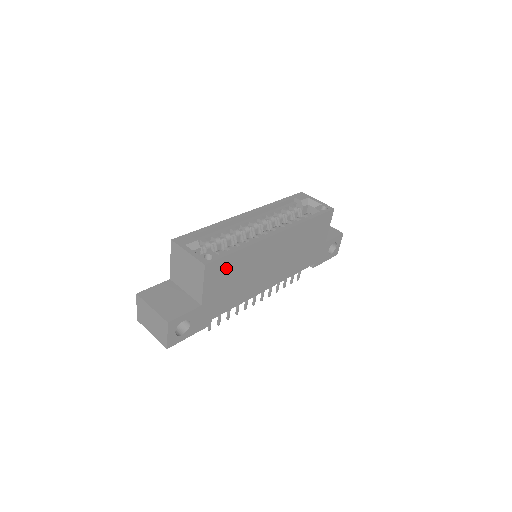
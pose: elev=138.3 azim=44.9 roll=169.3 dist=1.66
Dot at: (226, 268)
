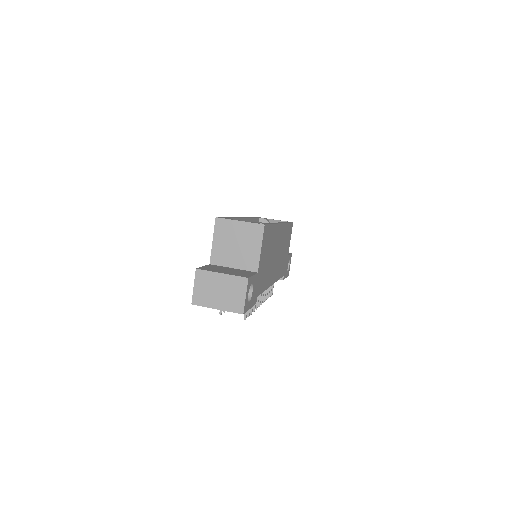
Dot at: (268, 239)
